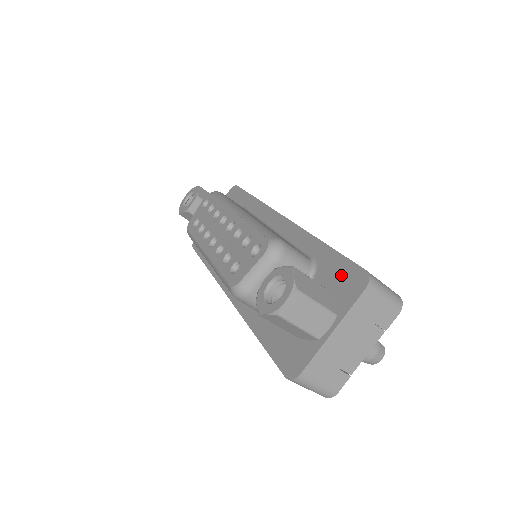
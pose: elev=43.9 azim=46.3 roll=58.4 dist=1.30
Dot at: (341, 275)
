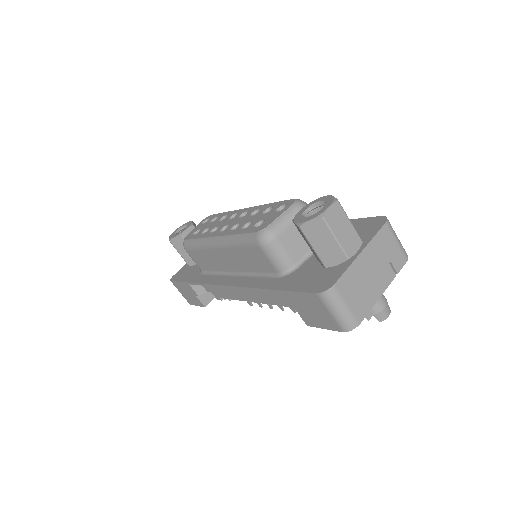
Dot at: (358, 226)
